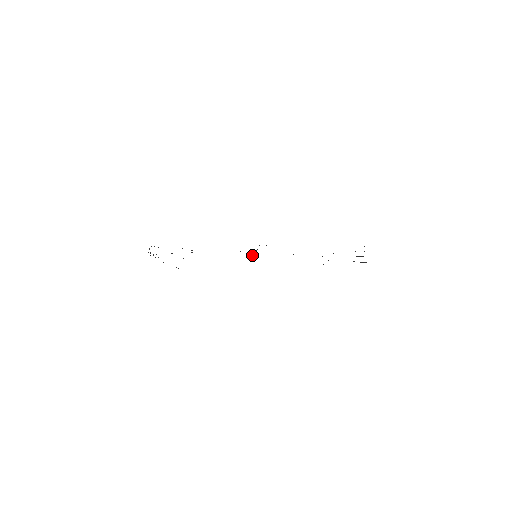
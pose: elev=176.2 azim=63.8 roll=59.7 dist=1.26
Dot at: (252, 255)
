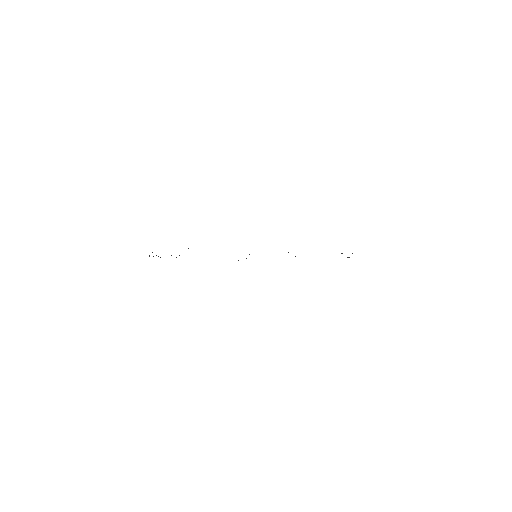
Dot at: occluded
